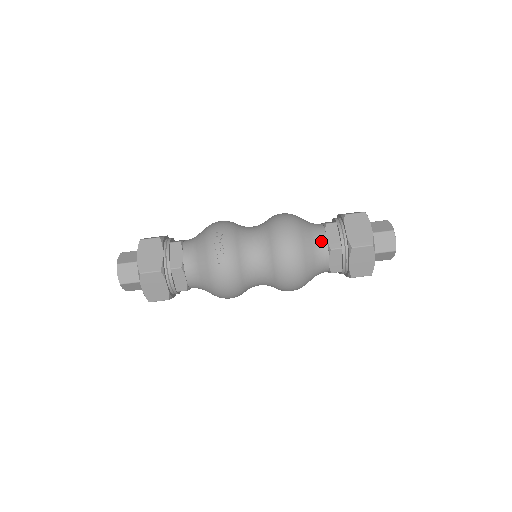
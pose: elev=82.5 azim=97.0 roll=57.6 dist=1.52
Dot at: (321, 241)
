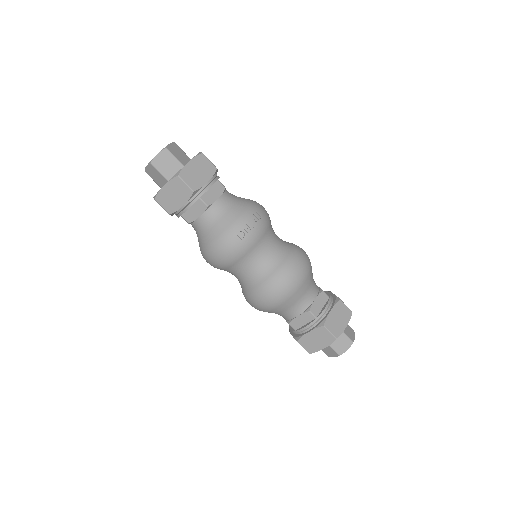
Dot at: (309, 298)
